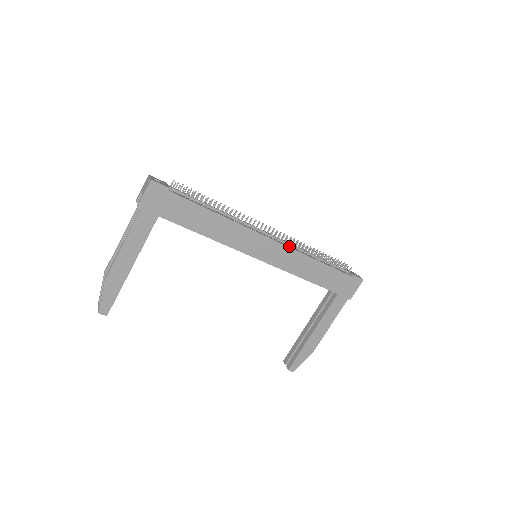
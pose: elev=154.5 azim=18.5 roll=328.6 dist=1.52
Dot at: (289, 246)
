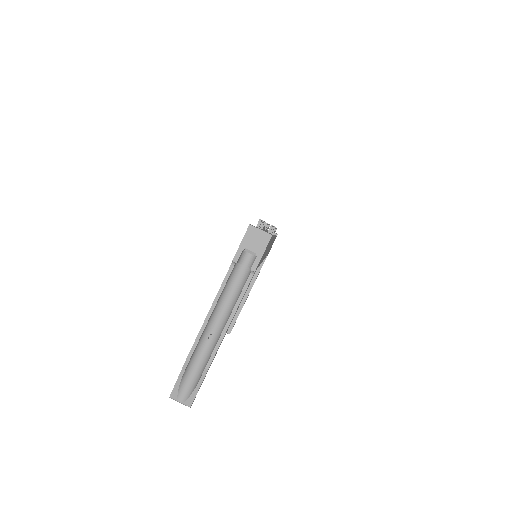
Dot at: occluded
